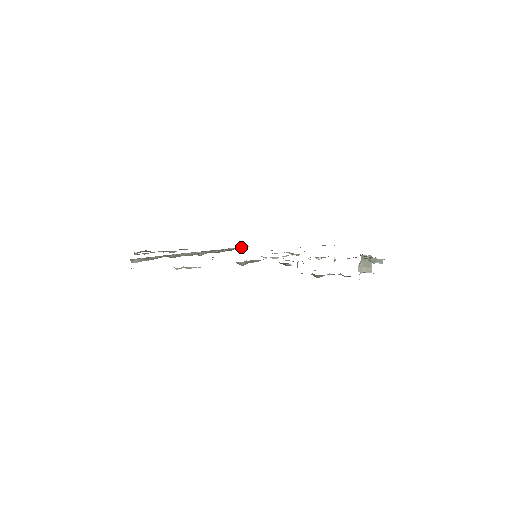
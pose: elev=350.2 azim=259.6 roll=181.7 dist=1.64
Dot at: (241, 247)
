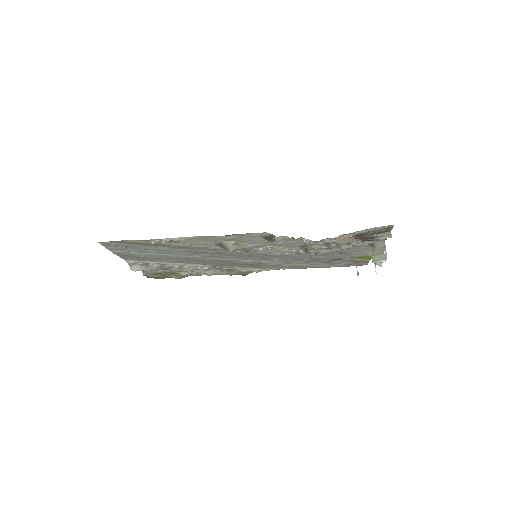
Dot at: (256, 271)
